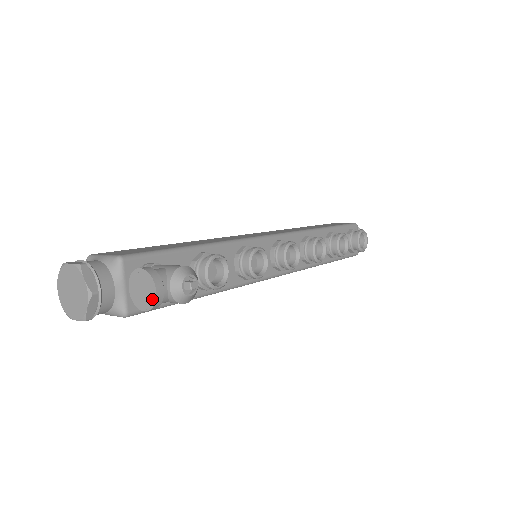
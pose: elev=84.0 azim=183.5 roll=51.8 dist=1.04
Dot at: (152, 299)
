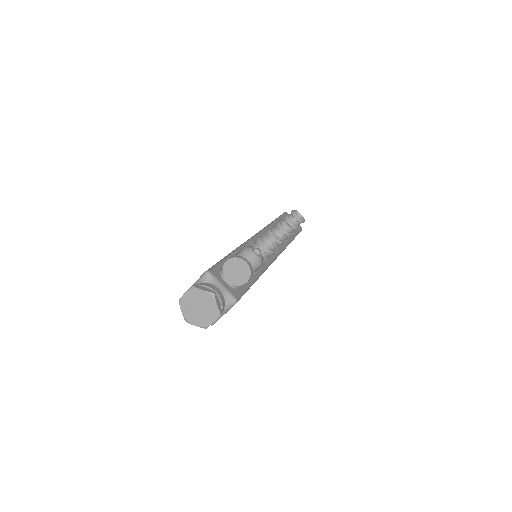
Dot at: (247, 269)
